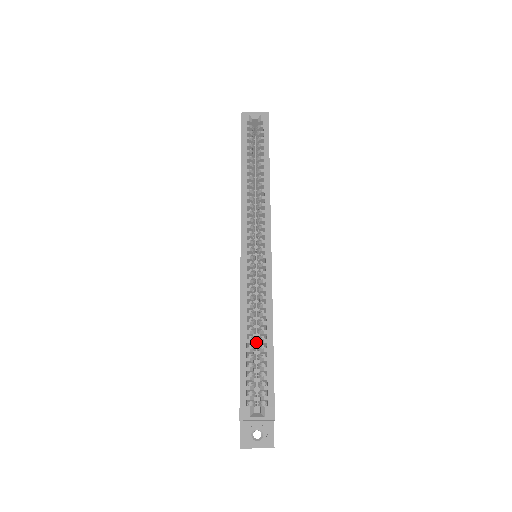
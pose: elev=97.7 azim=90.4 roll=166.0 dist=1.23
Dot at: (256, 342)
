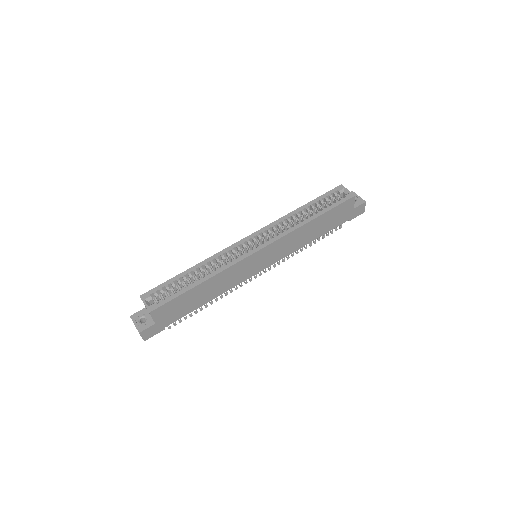
Dot at: occluded
